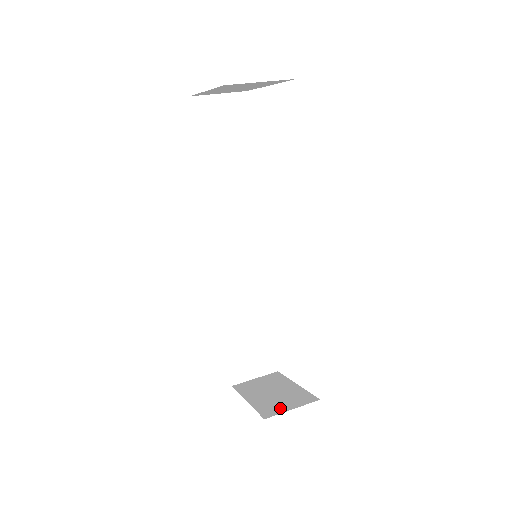
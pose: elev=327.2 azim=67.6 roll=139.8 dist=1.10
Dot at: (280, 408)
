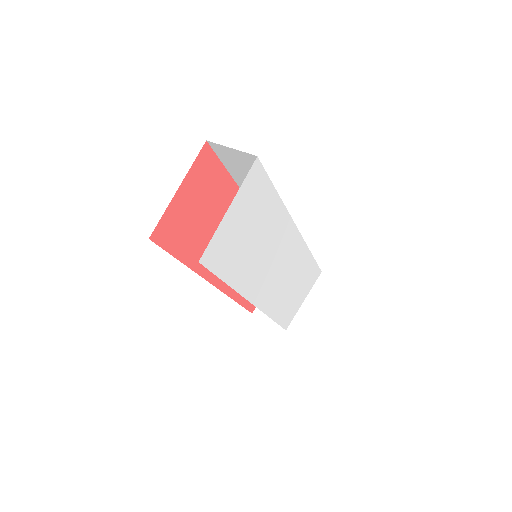
Dot at: occluded
